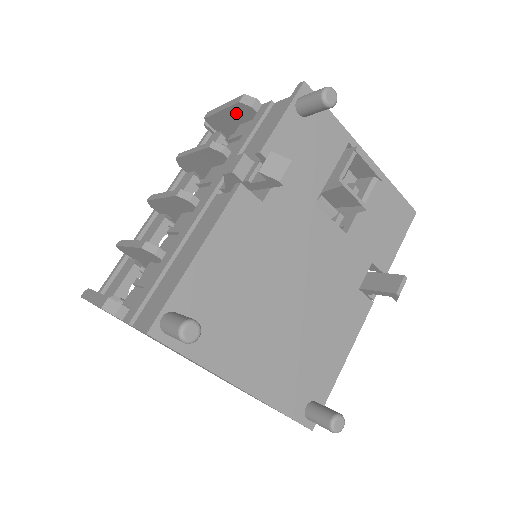
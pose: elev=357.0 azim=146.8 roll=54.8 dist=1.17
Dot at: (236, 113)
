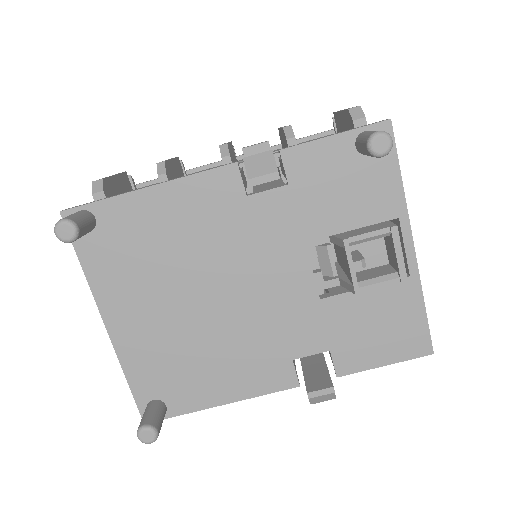
Dot at: (346, 121)
